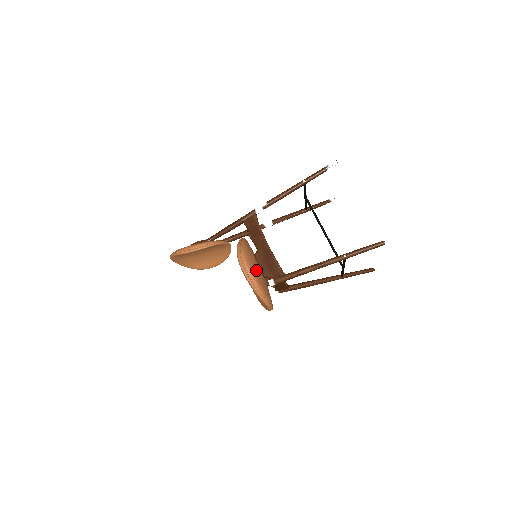
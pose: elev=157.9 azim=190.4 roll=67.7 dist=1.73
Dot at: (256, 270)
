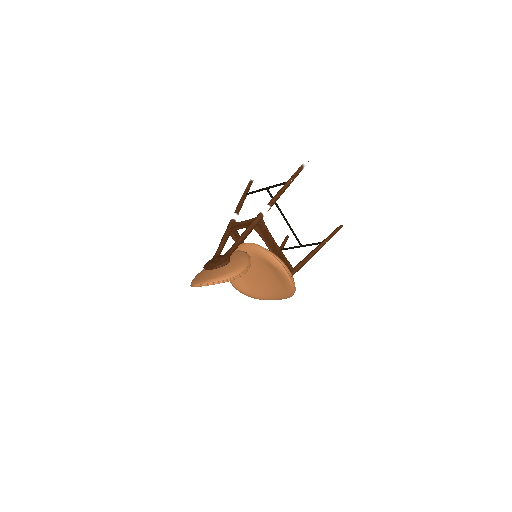
Dot at: occluded
